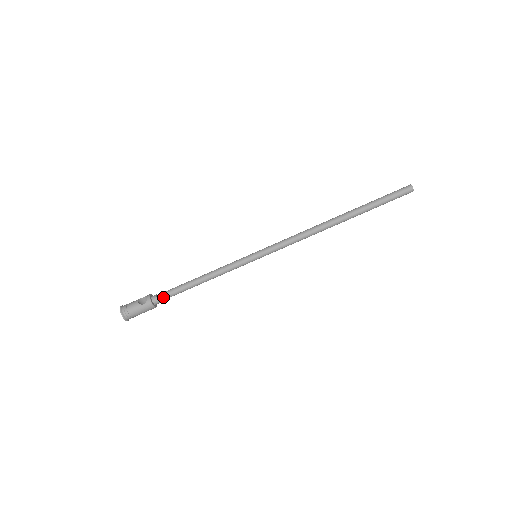
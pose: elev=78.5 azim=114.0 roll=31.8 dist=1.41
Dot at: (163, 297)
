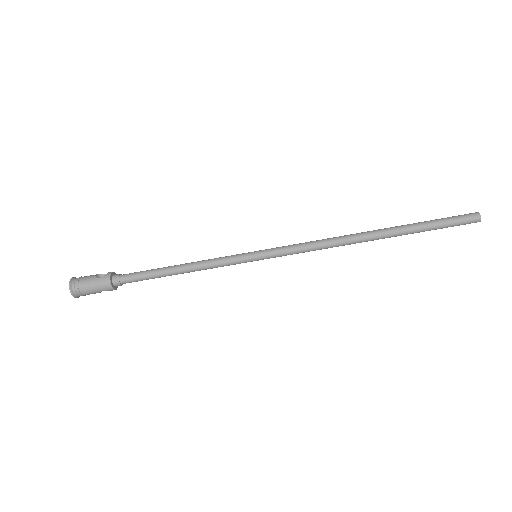
Dot at: (126, 277)
